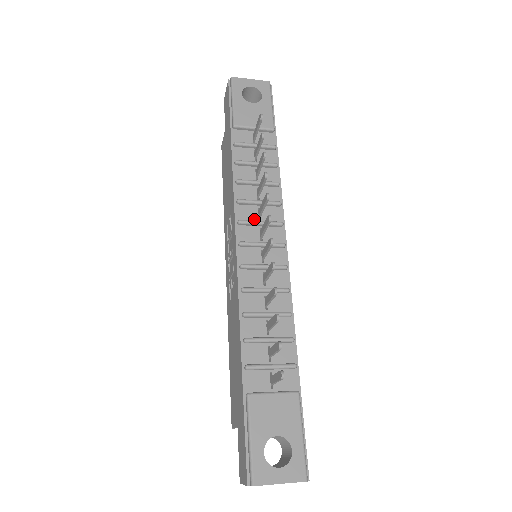
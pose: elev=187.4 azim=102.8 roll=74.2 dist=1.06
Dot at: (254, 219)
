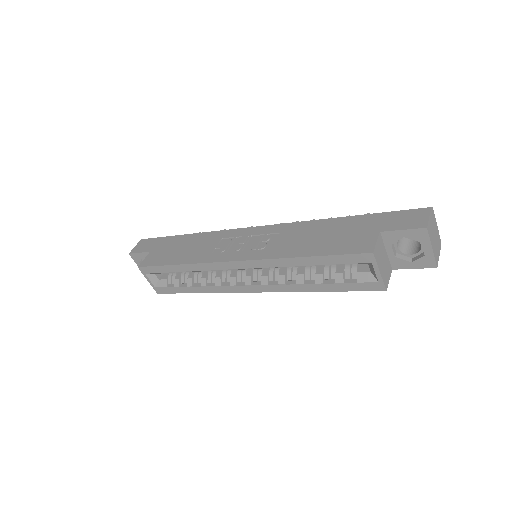
Dot at: occluded
